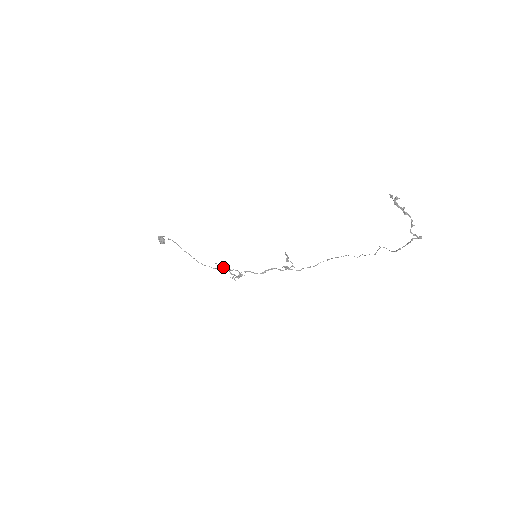
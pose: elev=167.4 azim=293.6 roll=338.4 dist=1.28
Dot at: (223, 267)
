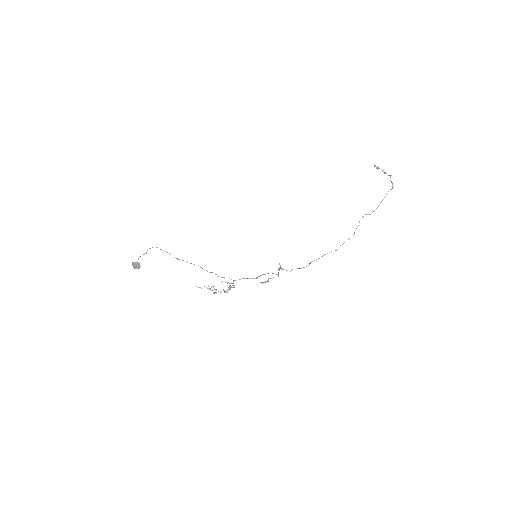
Dot at: (207, 288)
